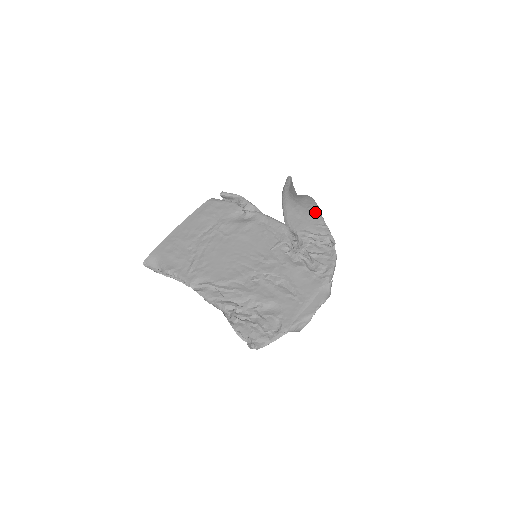
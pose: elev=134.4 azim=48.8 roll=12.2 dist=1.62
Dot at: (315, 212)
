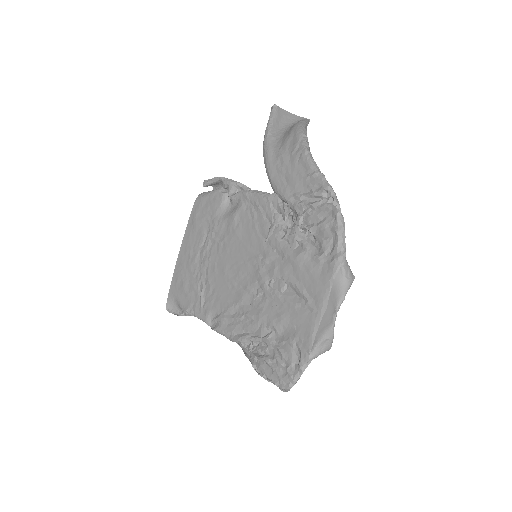
Dot at: (300, 156)
